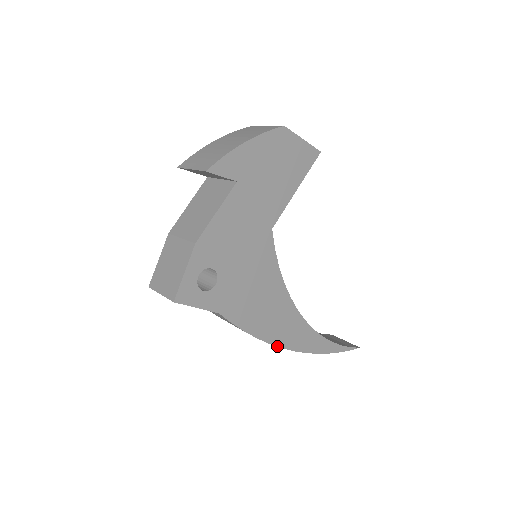
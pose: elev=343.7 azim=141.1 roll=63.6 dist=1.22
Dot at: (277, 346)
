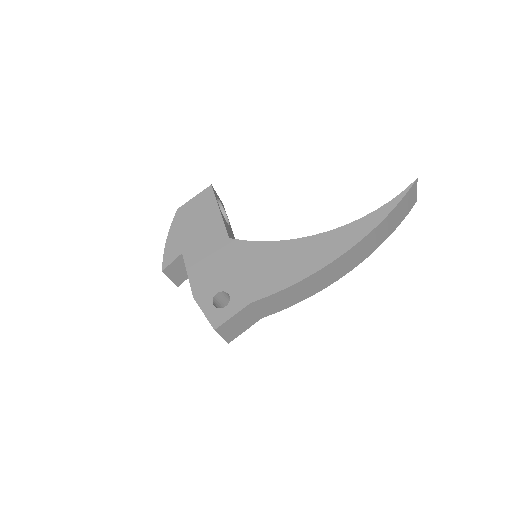
Dot at: (326, 266)
